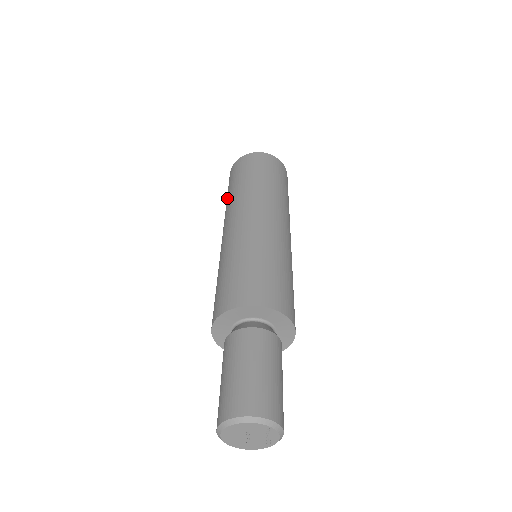
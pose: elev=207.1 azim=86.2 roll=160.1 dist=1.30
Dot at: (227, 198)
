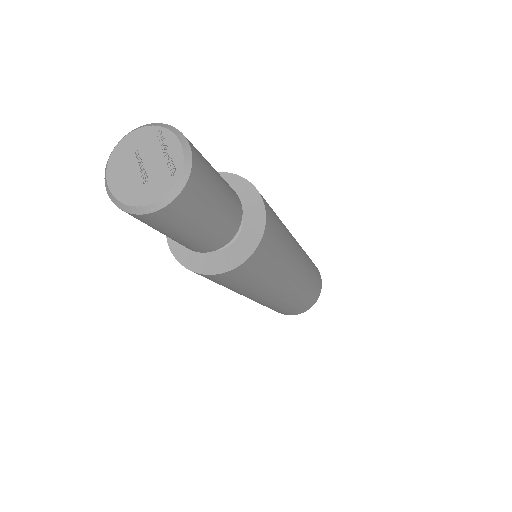
Dot at: occluded
